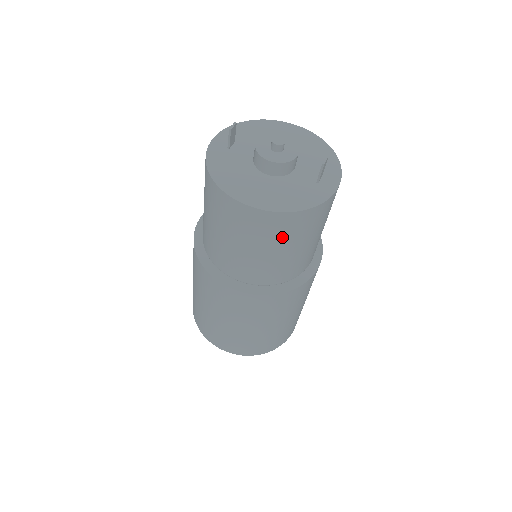
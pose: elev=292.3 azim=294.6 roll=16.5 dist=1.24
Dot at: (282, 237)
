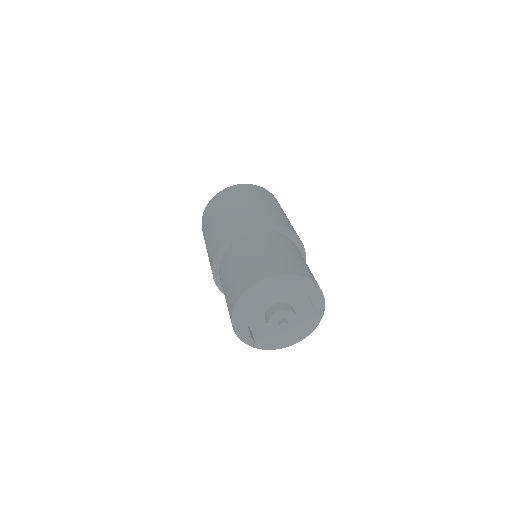
Dot at: occluded
